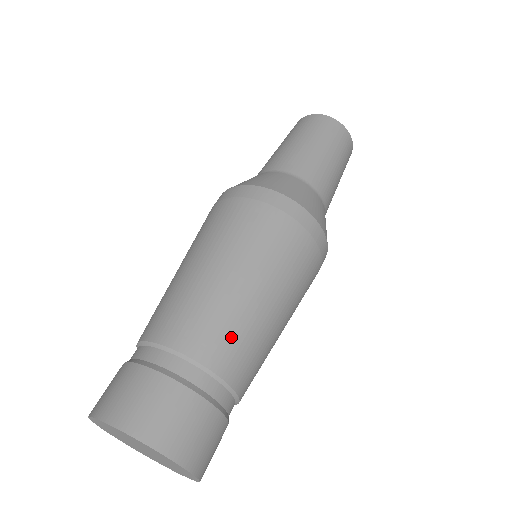
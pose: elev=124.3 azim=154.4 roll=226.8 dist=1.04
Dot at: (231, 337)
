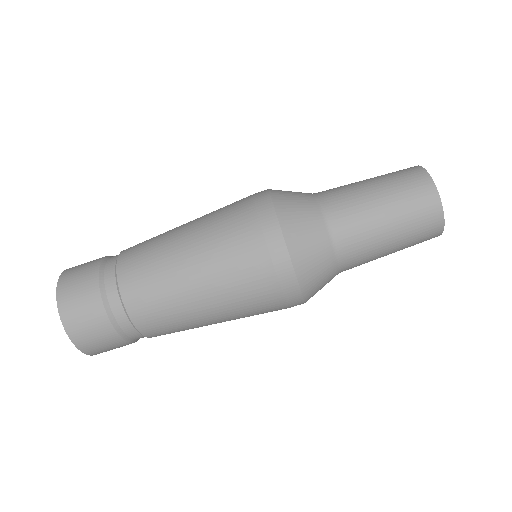
Dot at: (160, 316)
